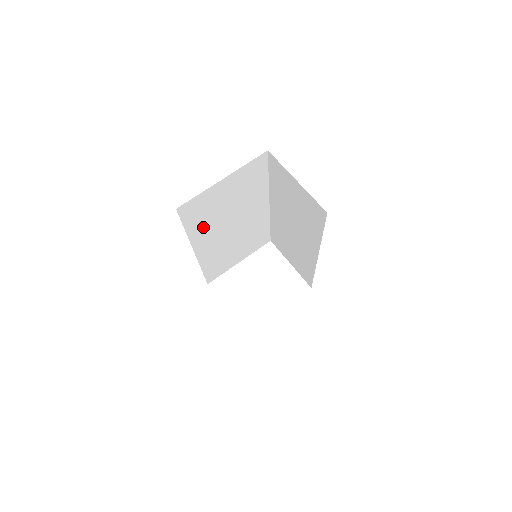
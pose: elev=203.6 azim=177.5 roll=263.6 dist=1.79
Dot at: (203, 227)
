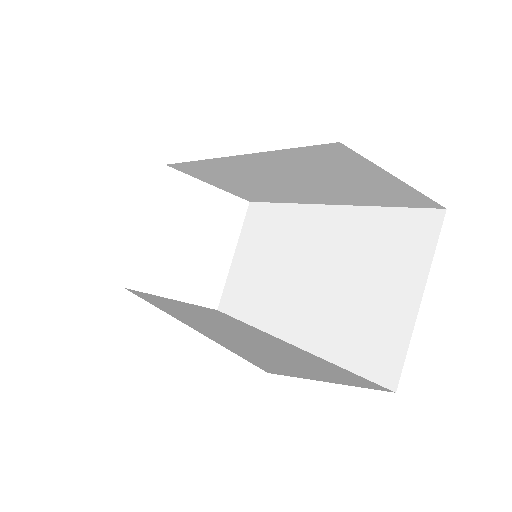
Dot at: occluded
